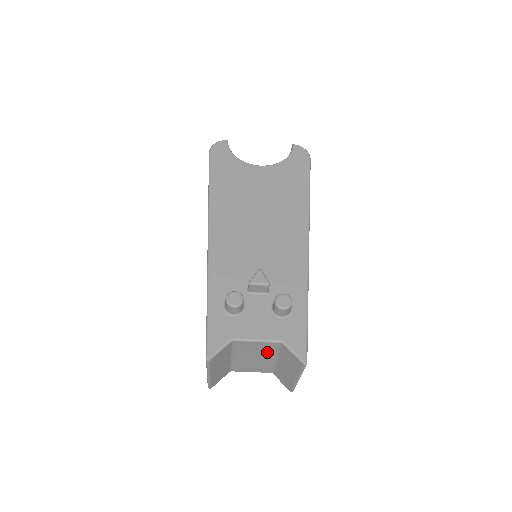
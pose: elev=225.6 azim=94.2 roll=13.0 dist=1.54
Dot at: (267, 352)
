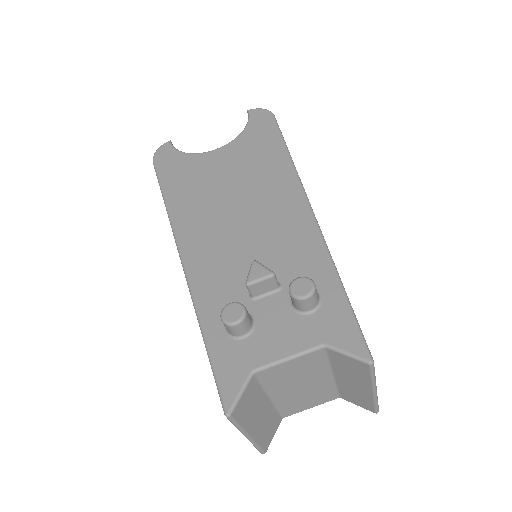
Dot at: (313, 370)
